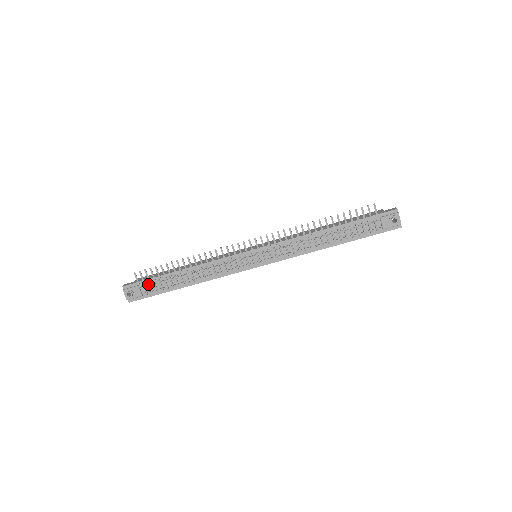
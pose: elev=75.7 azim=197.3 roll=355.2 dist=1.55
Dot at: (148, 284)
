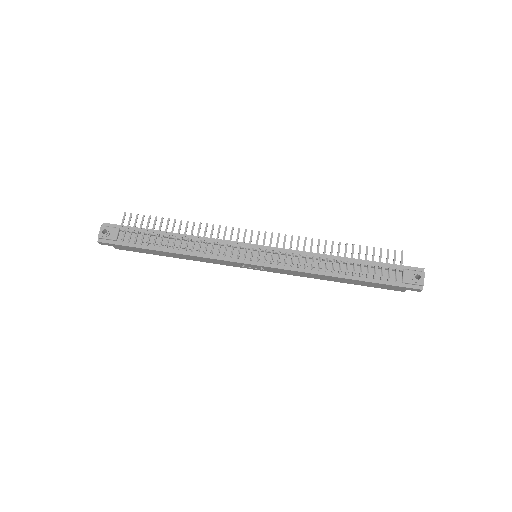
Dot at: (130, 231)
